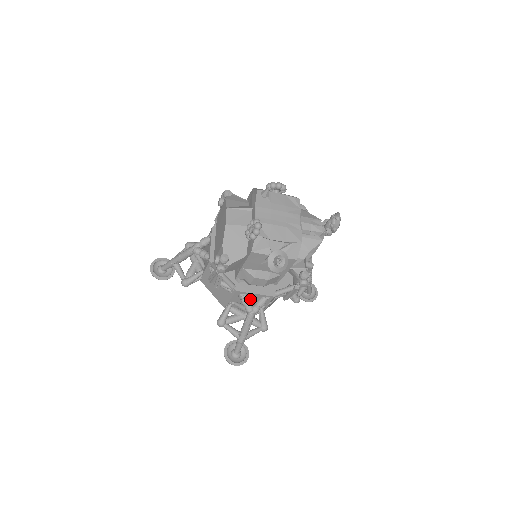
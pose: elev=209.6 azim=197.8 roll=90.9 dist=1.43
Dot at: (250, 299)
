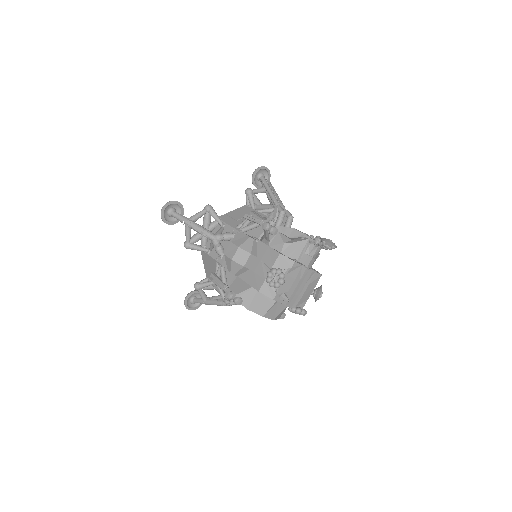
Dot at: occluded
